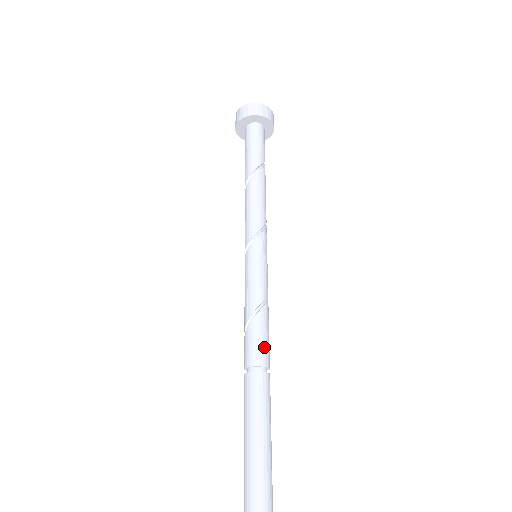
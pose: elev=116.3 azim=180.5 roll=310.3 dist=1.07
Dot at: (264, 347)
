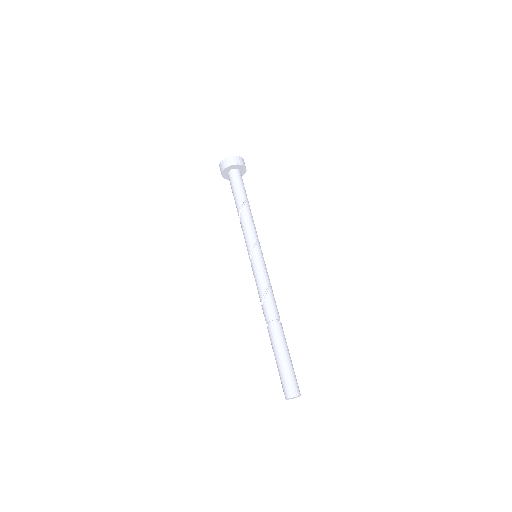
Dot at: (277, 309)
